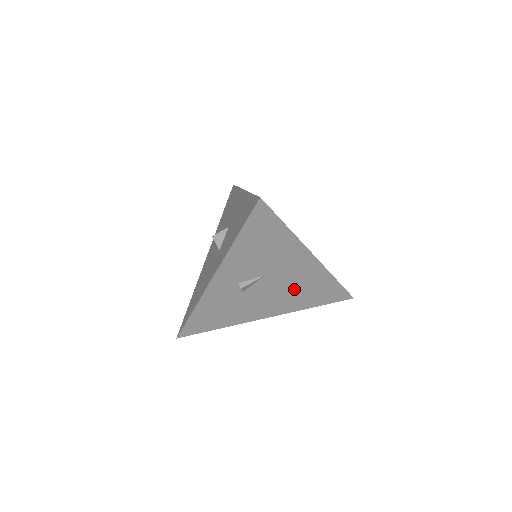
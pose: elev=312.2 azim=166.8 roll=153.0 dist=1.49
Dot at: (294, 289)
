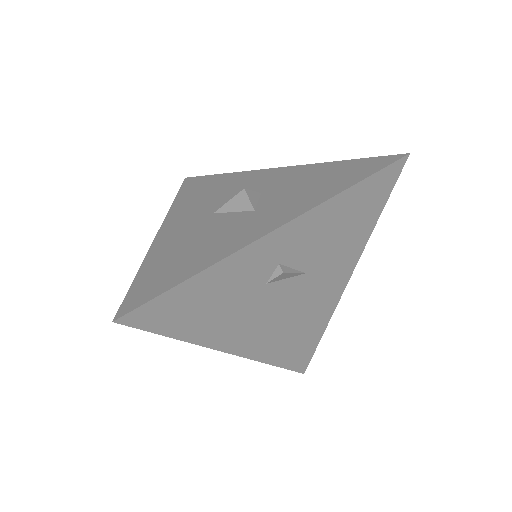
Dot at: (294, 320)
